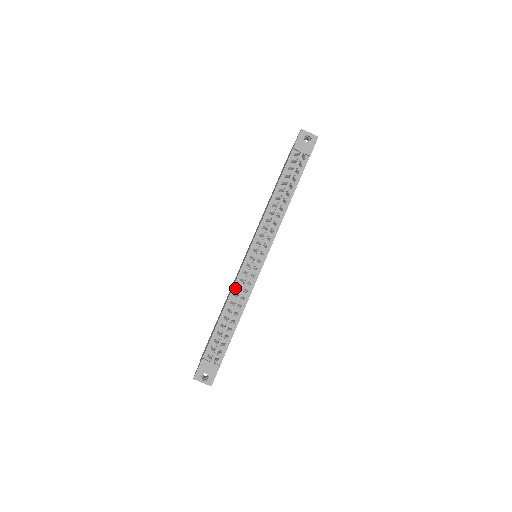
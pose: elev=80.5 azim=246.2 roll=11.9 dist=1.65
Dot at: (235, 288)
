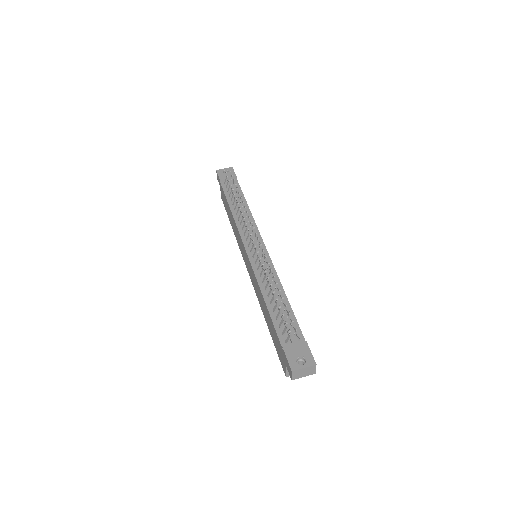
Dot at: (259, 278)
